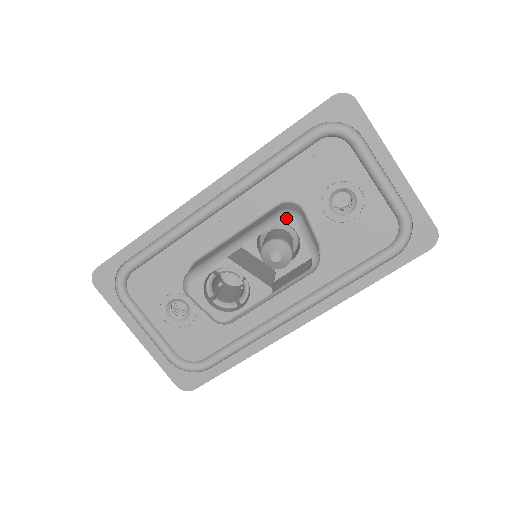
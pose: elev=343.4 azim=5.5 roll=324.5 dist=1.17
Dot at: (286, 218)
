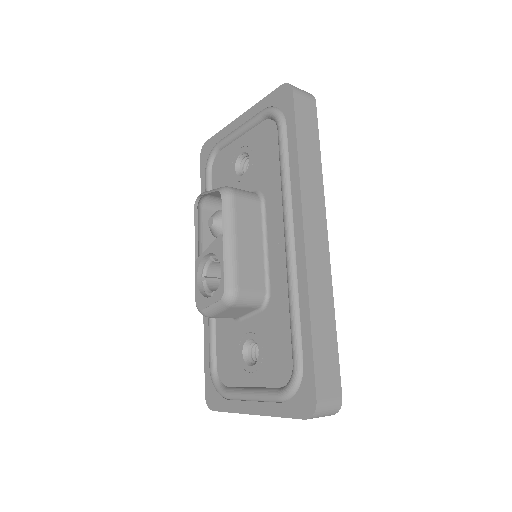
Dot at: (195, 203)
